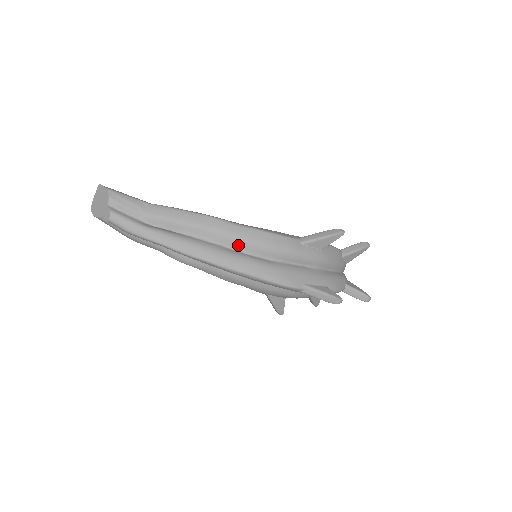
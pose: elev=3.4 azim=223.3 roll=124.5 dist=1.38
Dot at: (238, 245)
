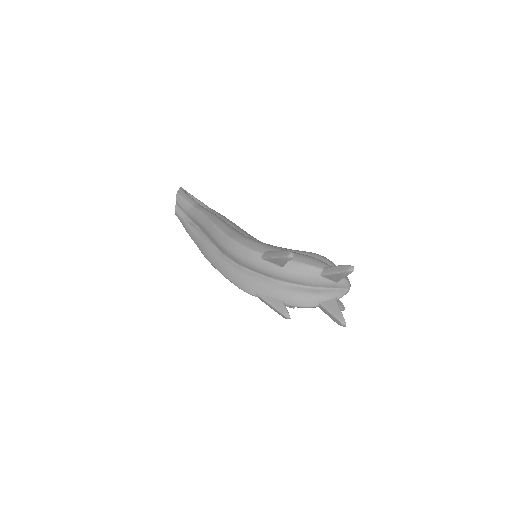
Dot at: (221, 249)
